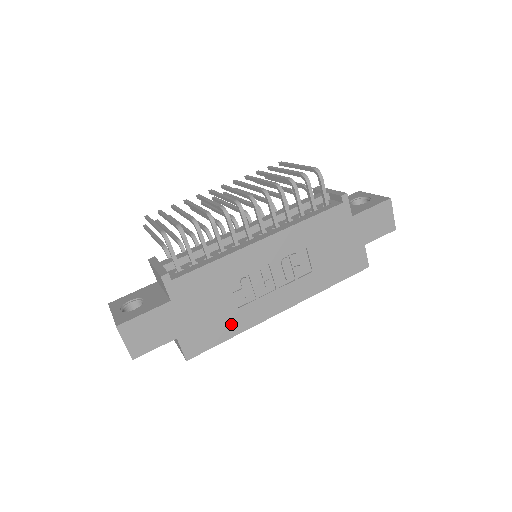
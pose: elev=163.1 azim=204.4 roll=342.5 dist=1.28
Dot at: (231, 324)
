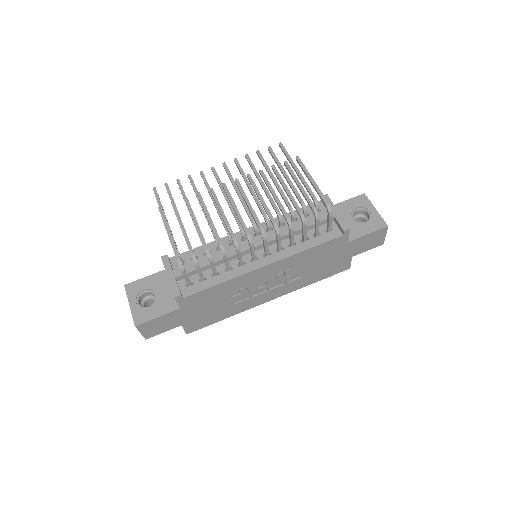
Dot at: (226, 313)
